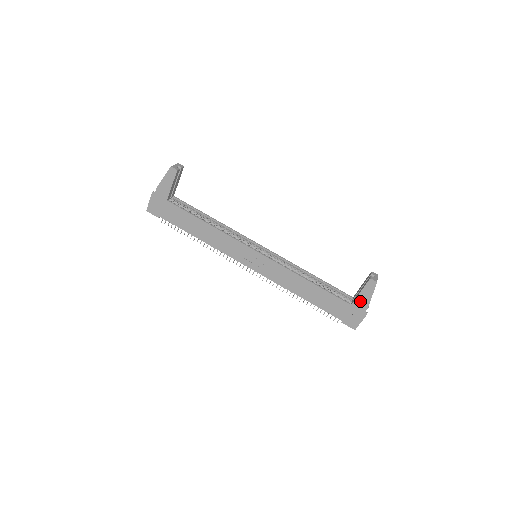
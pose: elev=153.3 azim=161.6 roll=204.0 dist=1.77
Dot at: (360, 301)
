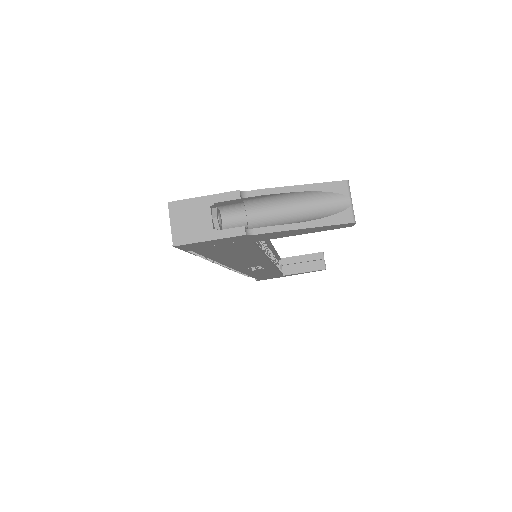
Dot at: (294, 274)
